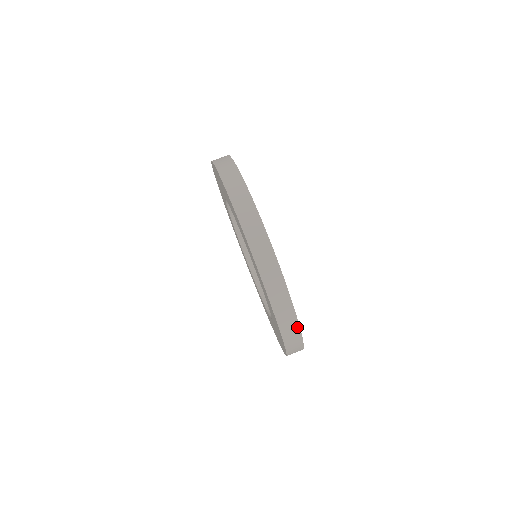
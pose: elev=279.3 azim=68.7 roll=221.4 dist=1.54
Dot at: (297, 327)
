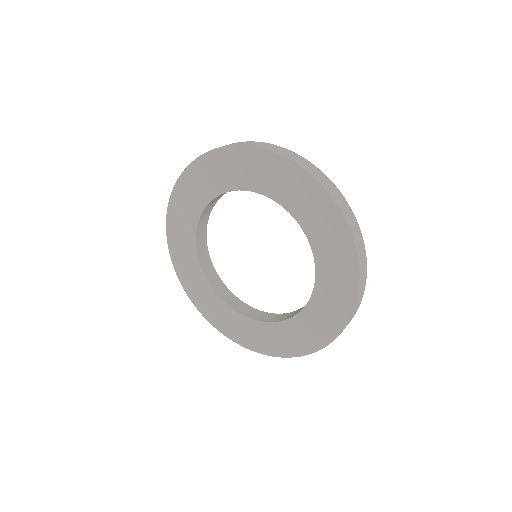
Dot at: (360, 302)
